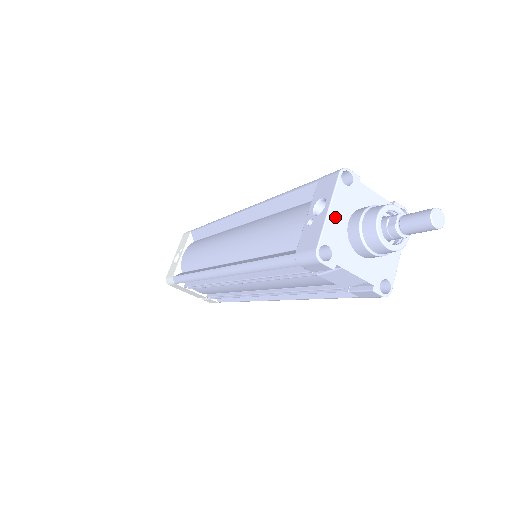
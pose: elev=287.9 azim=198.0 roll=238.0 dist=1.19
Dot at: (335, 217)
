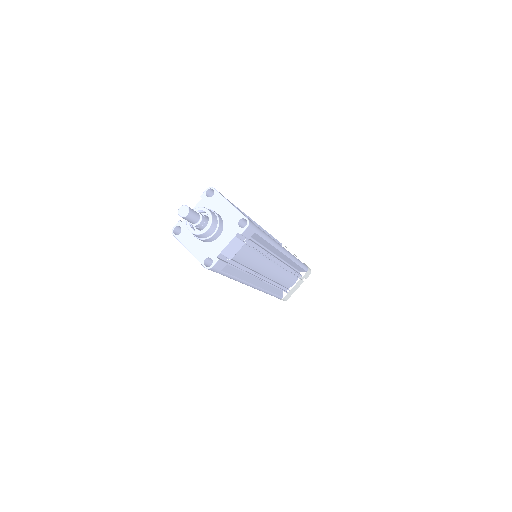
Dot at: (193, 248)
